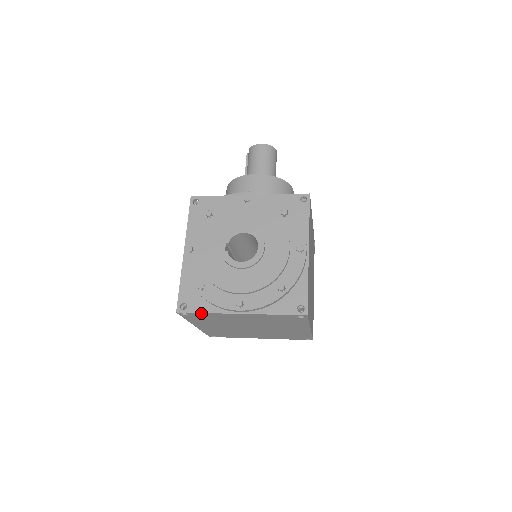
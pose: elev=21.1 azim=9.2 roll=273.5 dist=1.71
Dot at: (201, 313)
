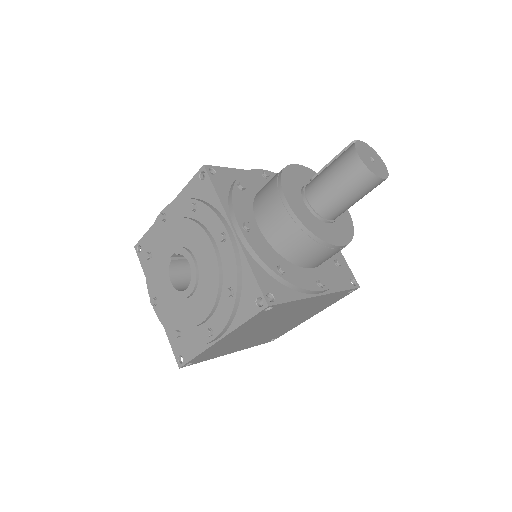
Dot at: (144, 268)
